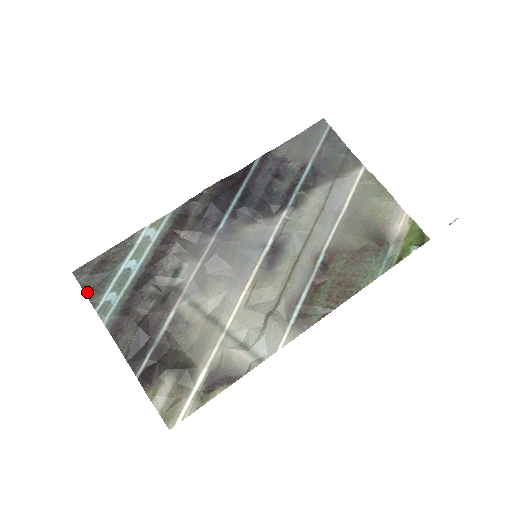
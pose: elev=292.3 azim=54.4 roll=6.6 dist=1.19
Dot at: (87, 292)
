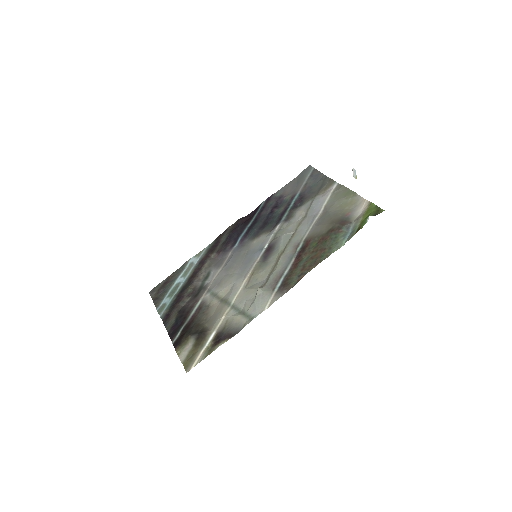
Dot at: (154, 301)
